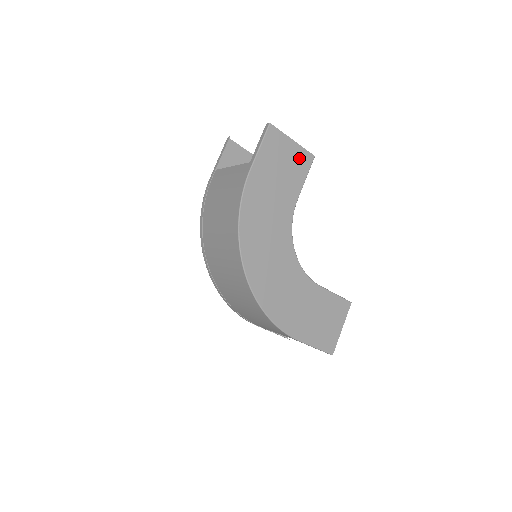
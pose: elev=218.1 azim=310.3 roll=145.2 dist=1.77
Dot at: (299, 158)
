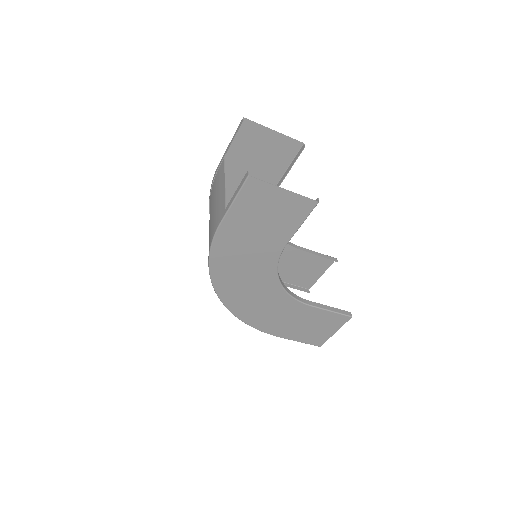
Dot at: (293, 206)
